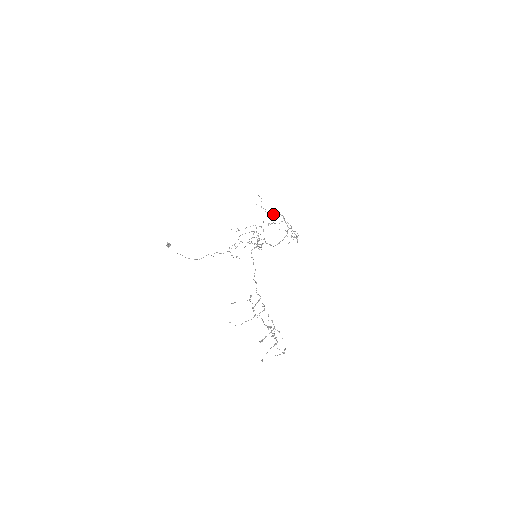
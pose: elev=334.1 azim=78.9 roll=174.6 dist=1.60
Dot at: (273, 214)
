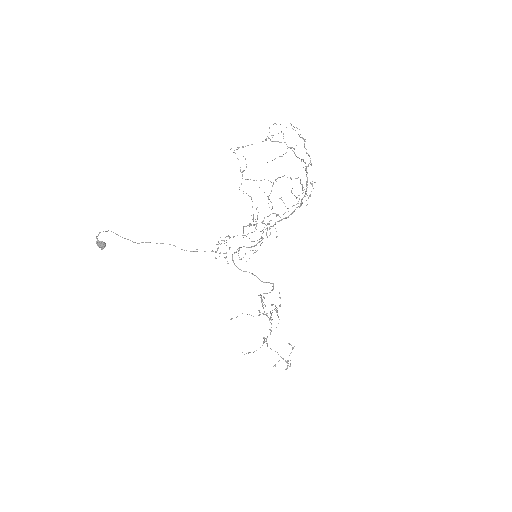
Dot at: occluded
